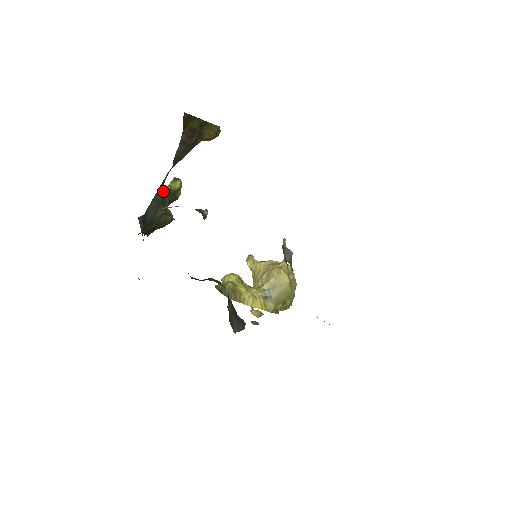
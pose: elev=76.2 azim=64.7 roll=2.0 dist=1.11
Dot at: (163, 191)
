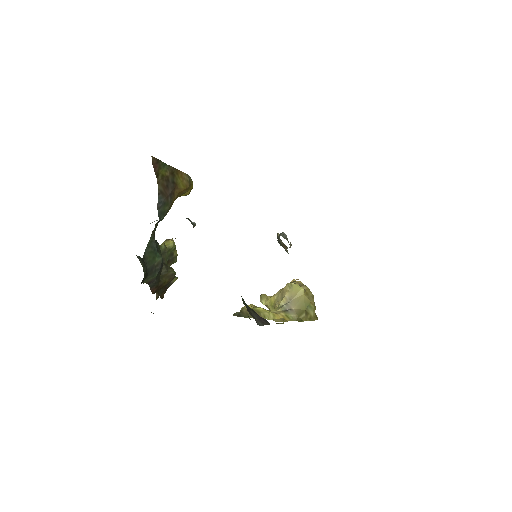
Dot at: (157, 243)
